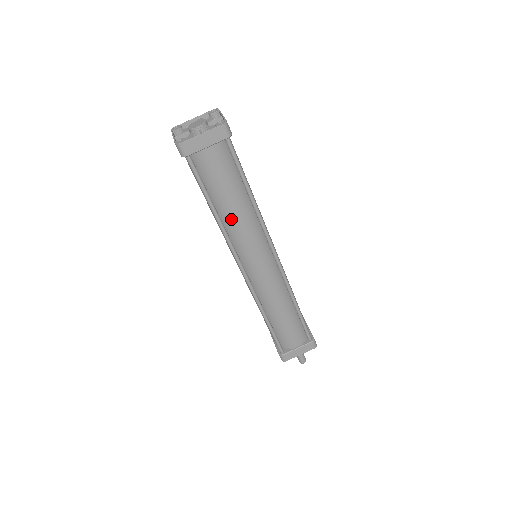
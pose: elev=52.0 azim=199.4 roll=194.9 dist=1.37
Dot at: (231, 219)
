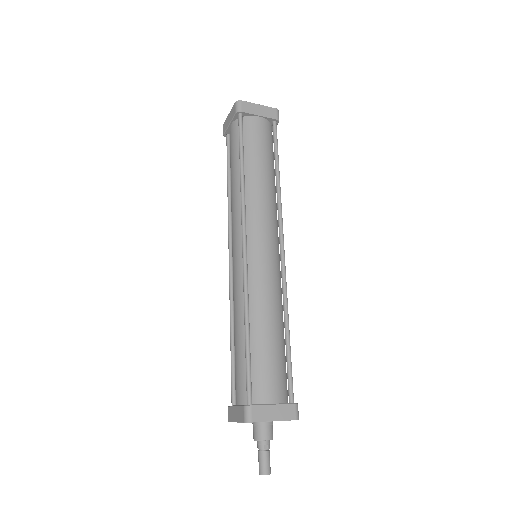
Dot at: (254, 182)
